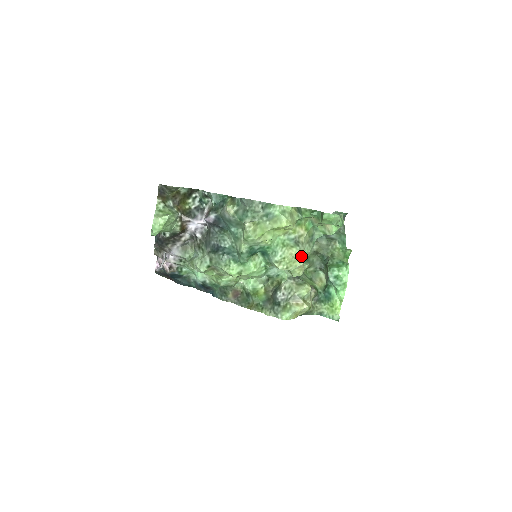
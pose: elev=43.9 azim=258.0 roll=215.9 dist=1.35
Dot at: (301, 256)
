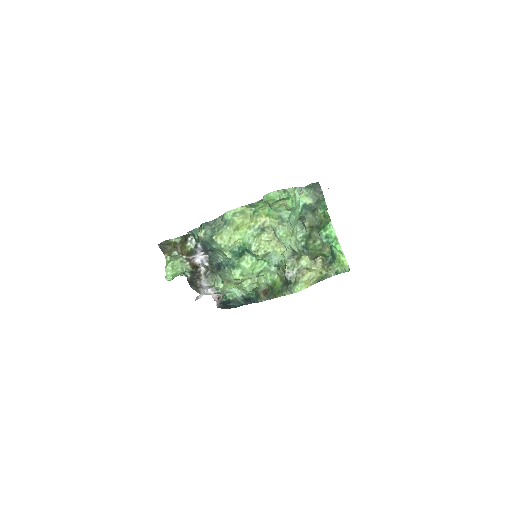
Dot at: (271, 237)
